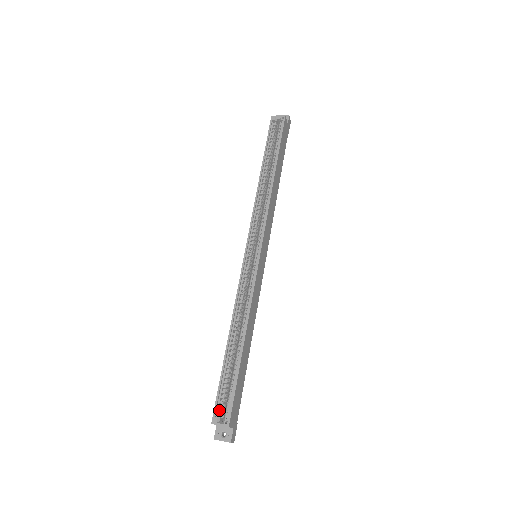
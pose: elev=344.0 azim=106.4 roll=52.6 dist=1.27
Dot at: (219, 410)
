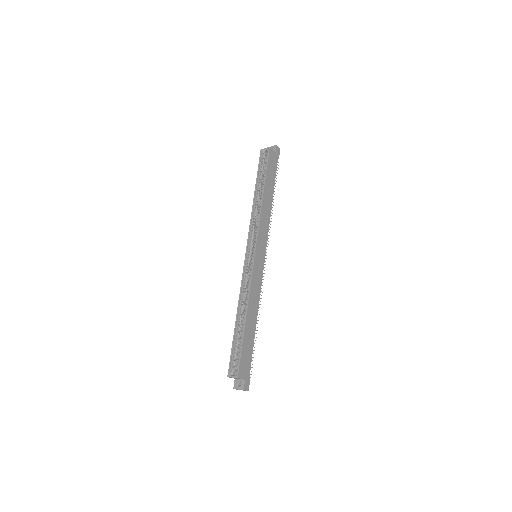
Dot at: (232, 367)
